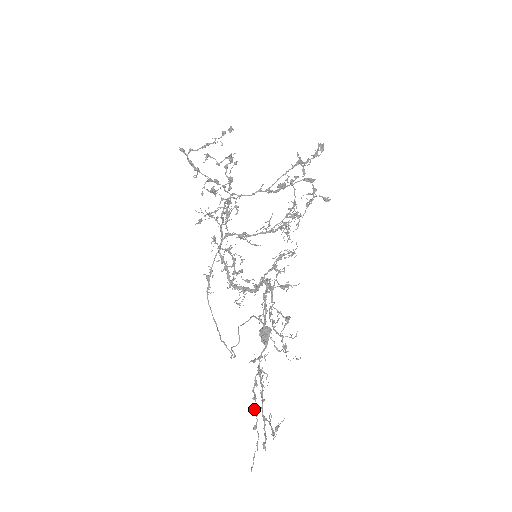
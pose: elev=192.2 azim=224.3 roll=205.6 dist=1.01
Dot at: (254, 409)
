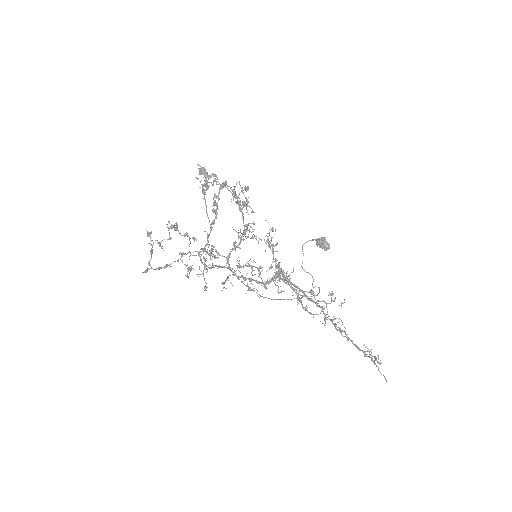
Dot at: occluded
